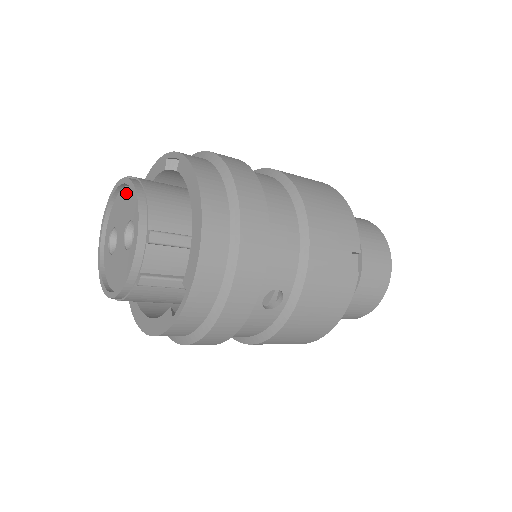
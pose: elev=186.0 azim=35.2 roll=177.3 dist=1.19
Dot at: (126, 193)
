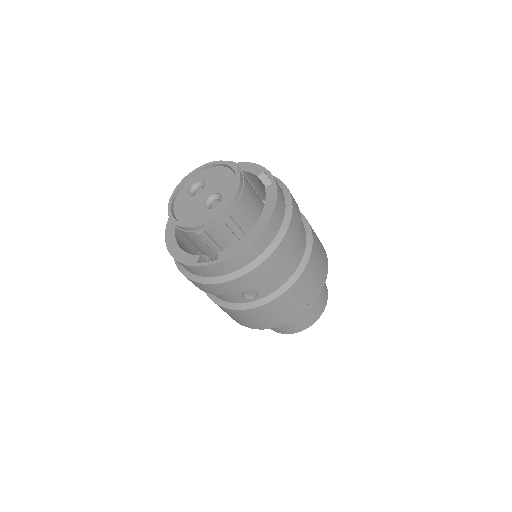
Dot at: (229, 175)
